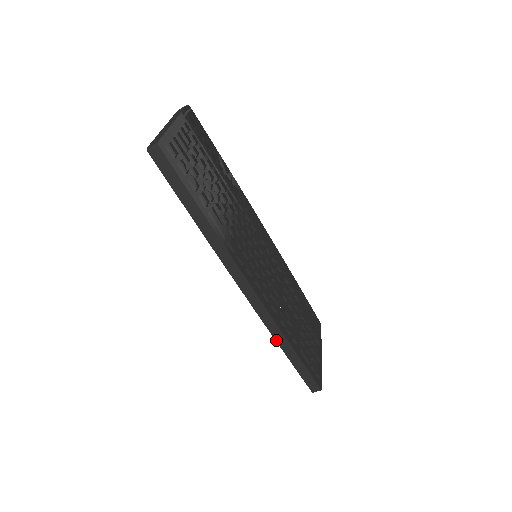
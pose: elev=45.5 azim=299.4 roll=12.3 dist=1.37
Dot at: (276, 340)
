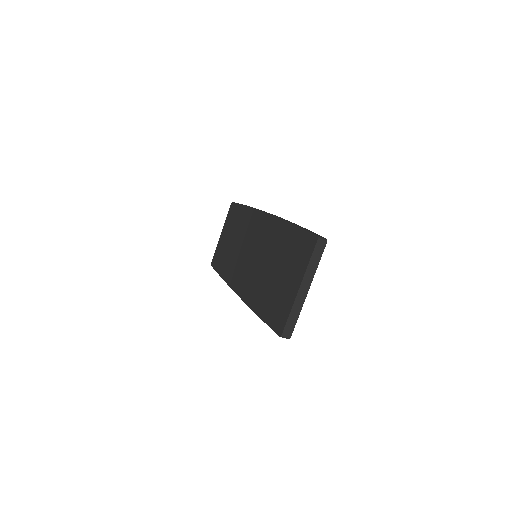
Dot at: (224, 280)
